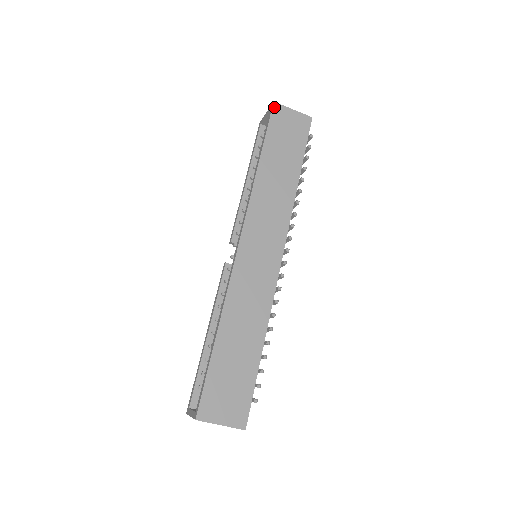
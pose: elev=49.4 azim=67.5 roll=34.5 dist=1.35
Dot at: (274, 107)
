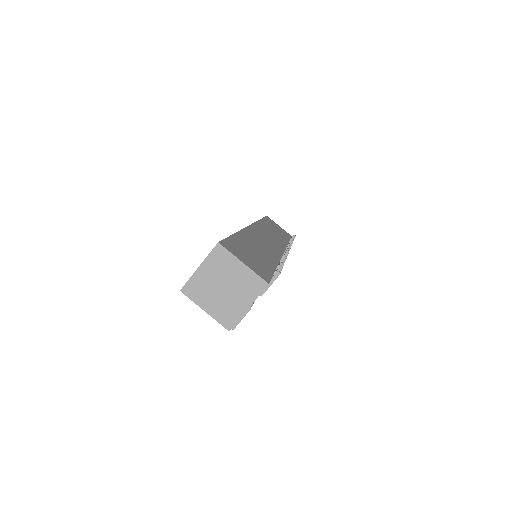
Dot at: (267, 217)
